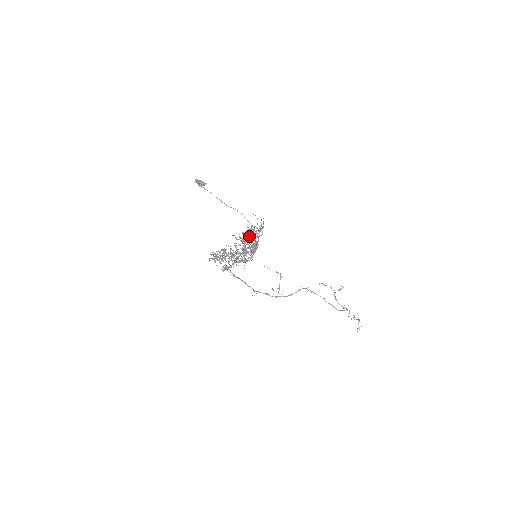
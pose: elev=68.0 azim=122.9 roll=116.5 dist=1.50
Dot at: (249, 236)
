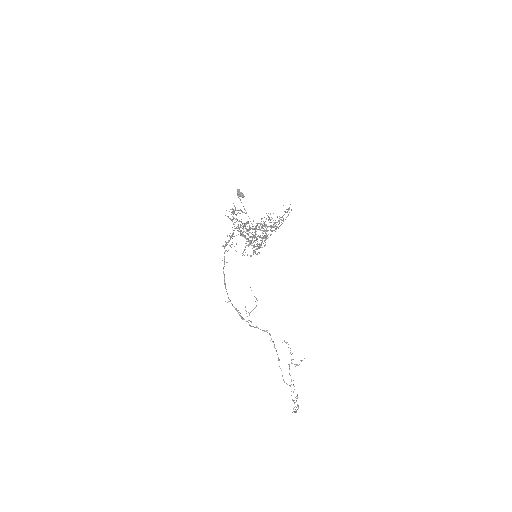
Dot at: occluded
